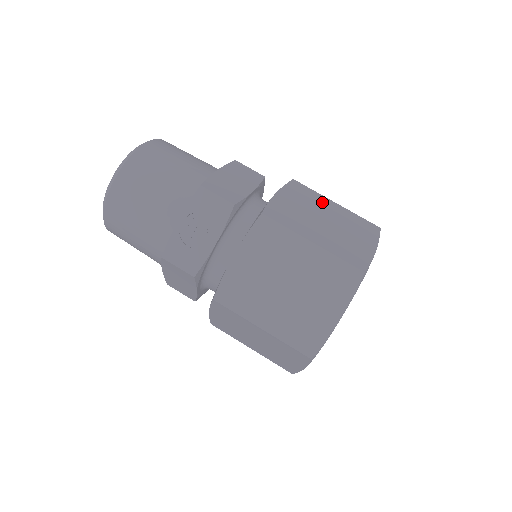
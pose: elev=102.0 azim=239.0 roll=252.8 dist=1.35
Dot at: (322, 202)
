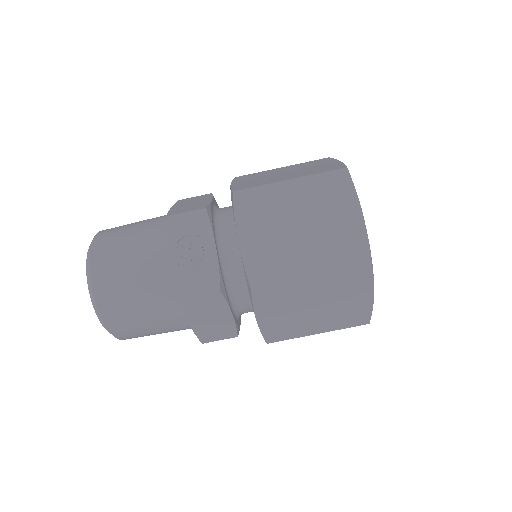
Dot at: (271, 171)
